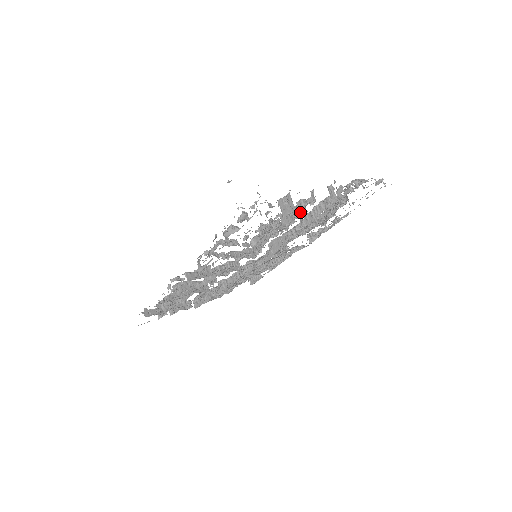
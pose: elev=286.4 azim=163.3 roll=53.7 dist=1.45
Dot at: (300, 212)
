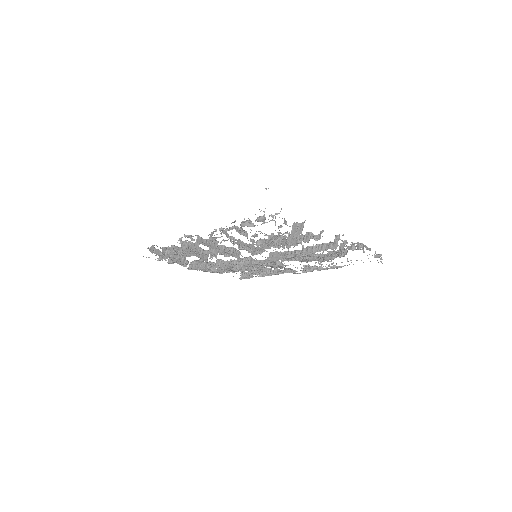
Dot at: (305, 241)
